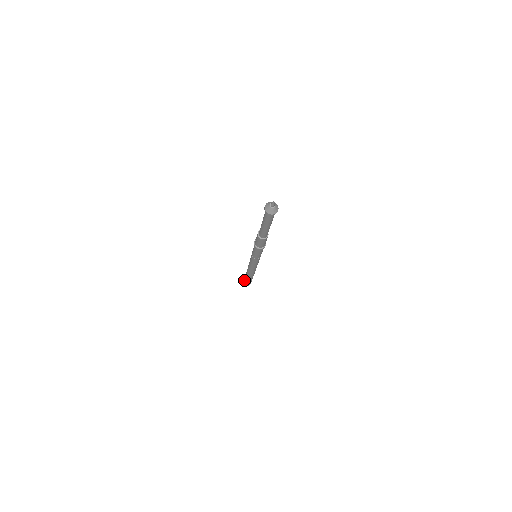
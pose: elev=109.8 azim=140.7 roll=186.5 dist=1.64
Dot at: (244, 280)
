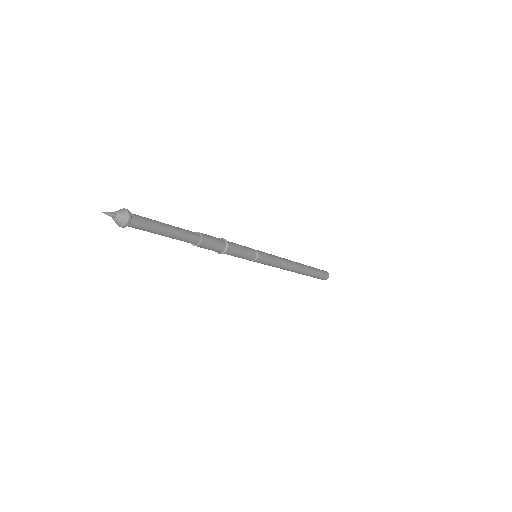
Dot at: occluded
